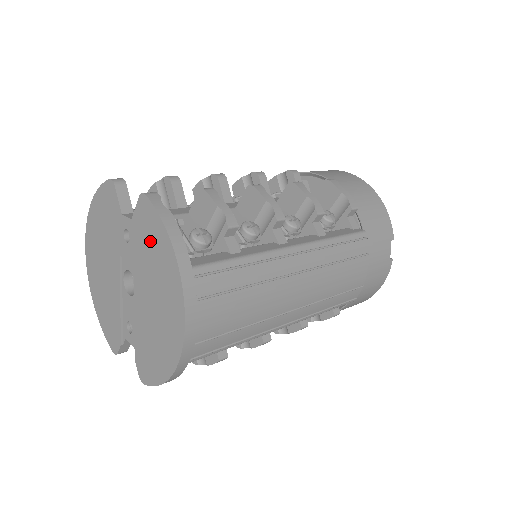
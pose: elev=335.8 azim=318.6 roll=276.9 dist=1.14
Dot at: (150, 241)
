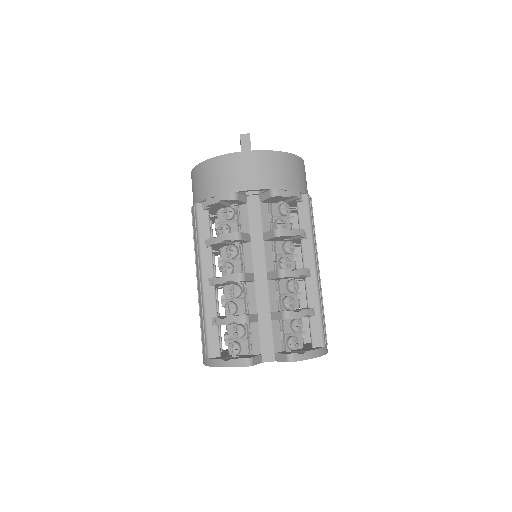
Dot at: occluded
